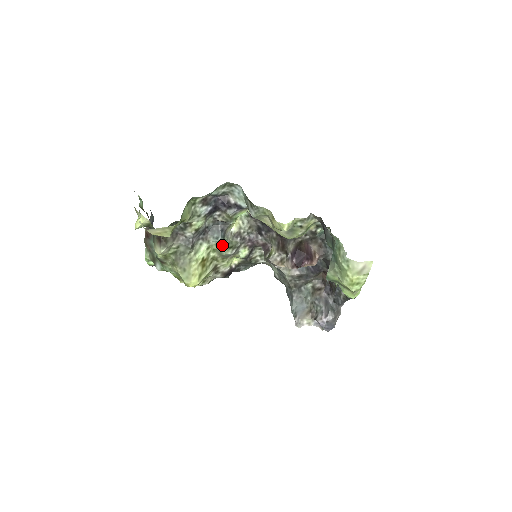
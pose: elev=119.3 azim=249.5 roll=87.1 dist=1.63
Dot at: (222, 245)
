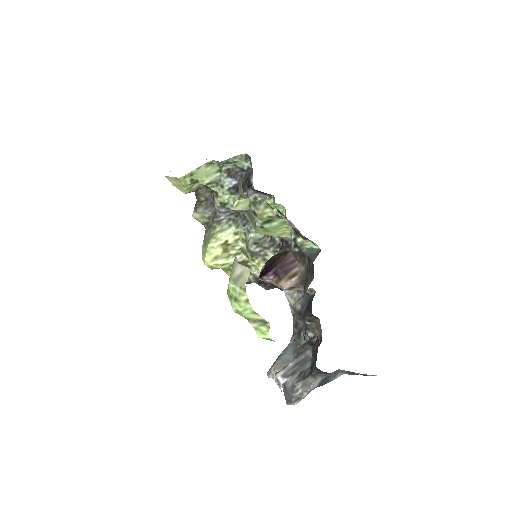
Dot at: (248, 236)
